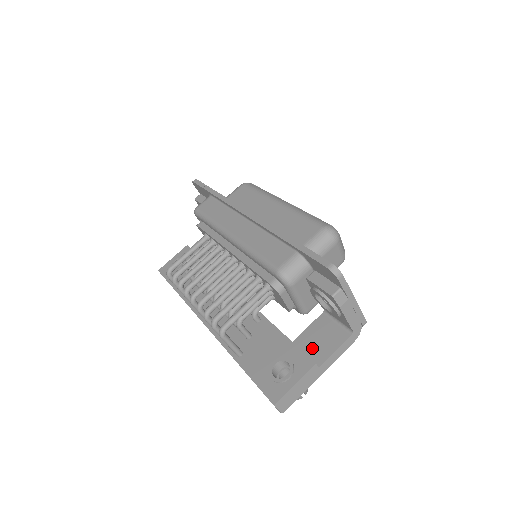
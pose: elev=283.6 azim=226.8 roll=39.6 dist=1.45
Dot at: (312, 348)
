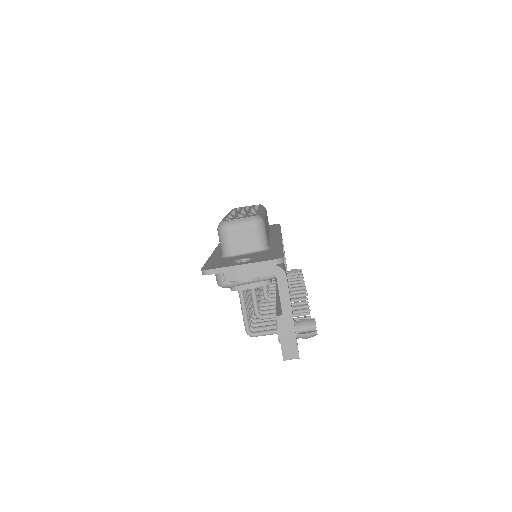
Dot at: occluded
